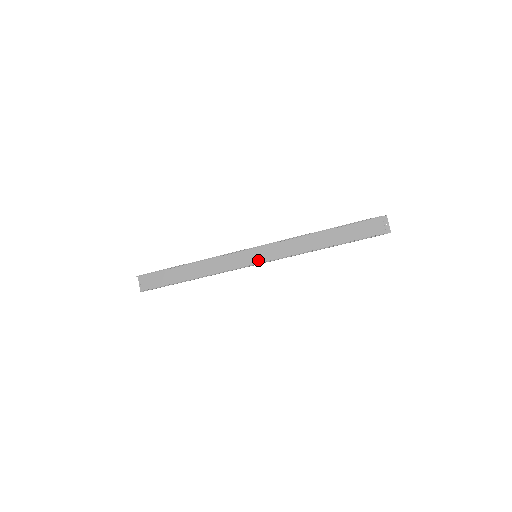
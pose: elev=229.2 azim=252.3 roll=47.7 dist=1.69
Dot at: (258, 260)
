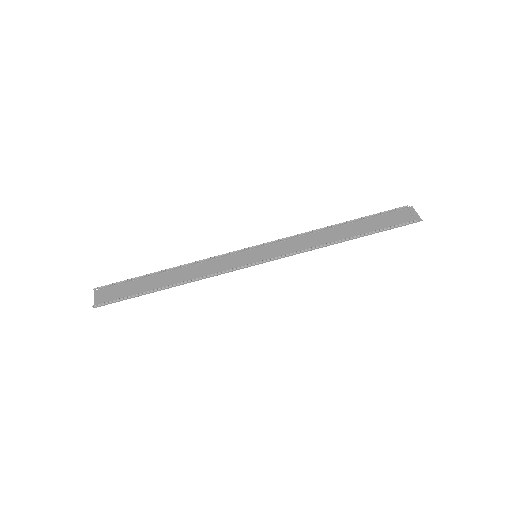
Dot at: (259, 260)
